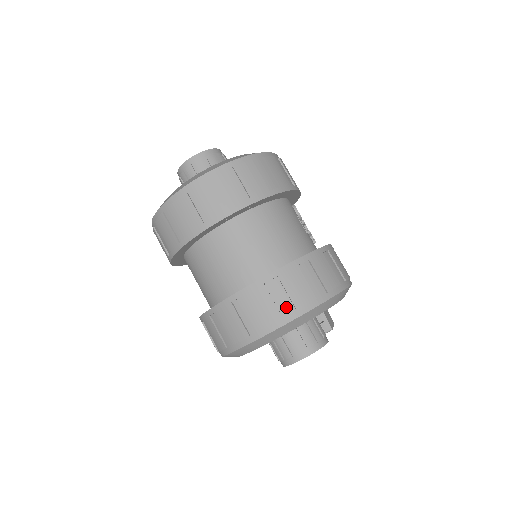
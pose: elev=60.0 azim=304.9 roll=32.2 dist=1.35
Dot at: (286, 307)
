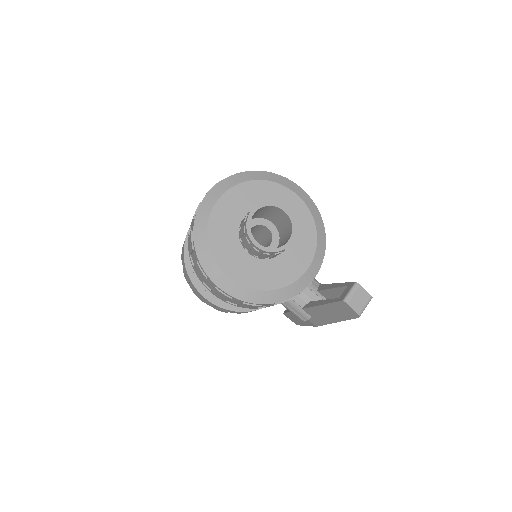
Dot at: occluded
